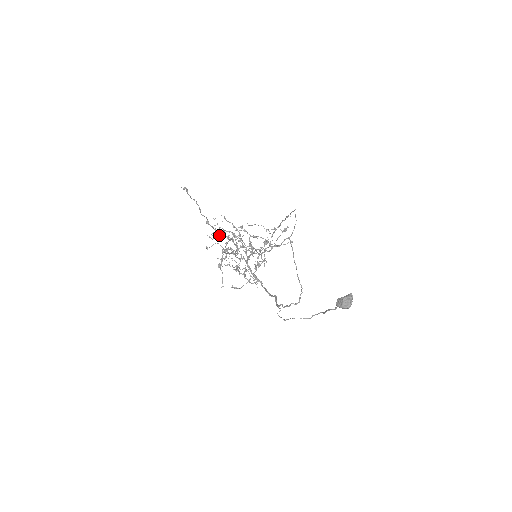
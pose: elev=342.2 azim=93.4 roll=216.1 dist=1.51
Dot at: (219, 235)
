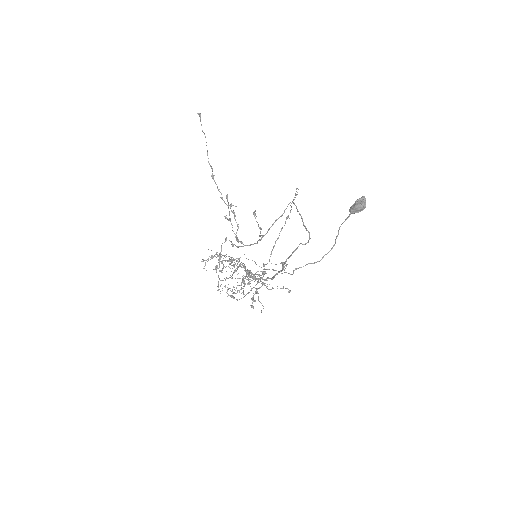
Dot at: (222, 197)
